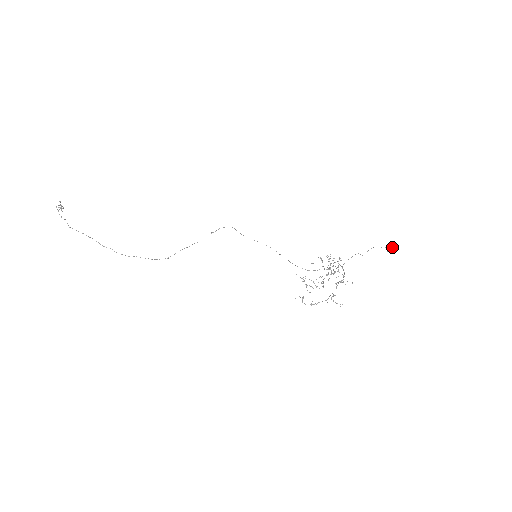
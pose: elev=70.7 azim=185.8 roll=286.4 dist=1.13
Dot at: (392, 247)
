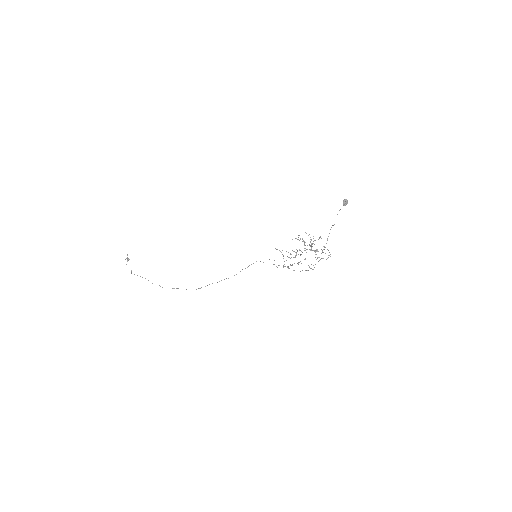
Dot at: (346, 199)
